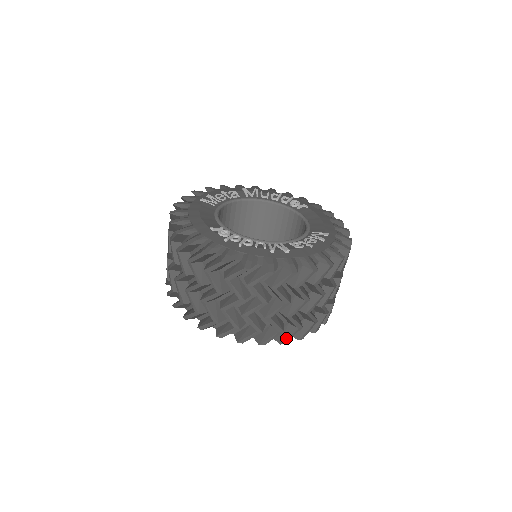
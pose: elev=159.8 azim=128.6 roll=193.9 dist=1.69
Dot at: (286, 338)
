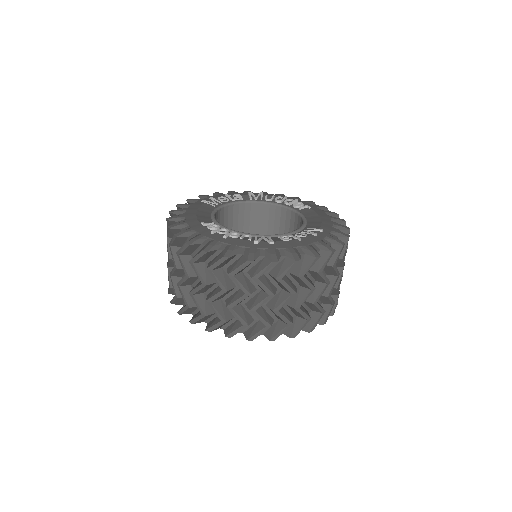
Dot at: (275, 334)
